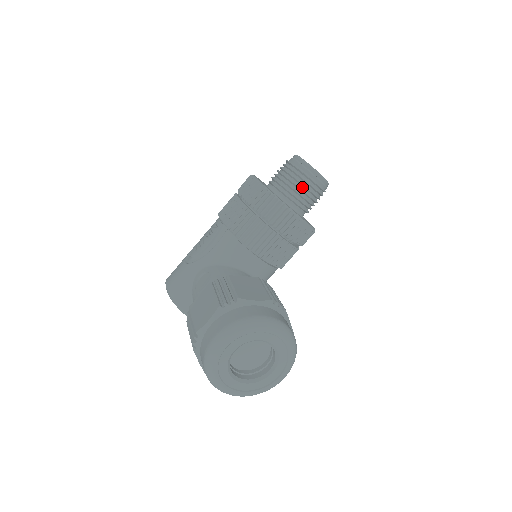
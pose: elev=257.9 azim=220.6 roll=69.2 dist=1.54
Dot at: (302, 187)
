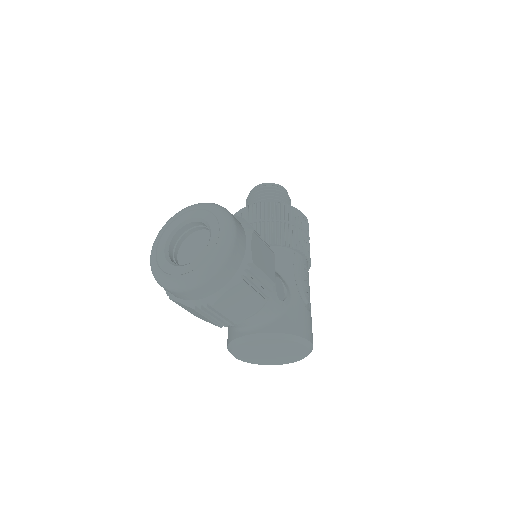
Dot at: (254, 200)
